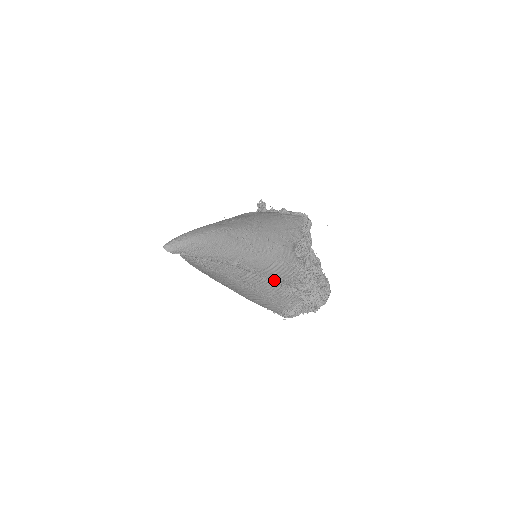
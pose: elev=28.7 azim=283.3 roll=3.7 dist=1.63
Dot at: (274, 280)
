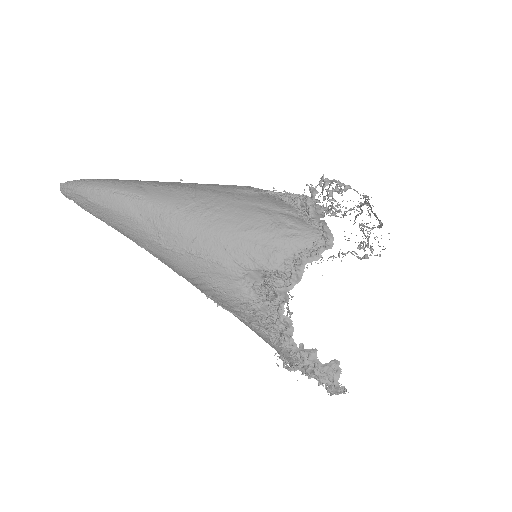
Dot at: (216, 302)
